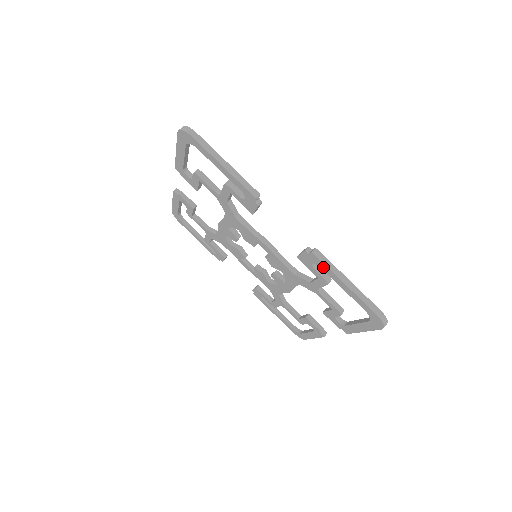
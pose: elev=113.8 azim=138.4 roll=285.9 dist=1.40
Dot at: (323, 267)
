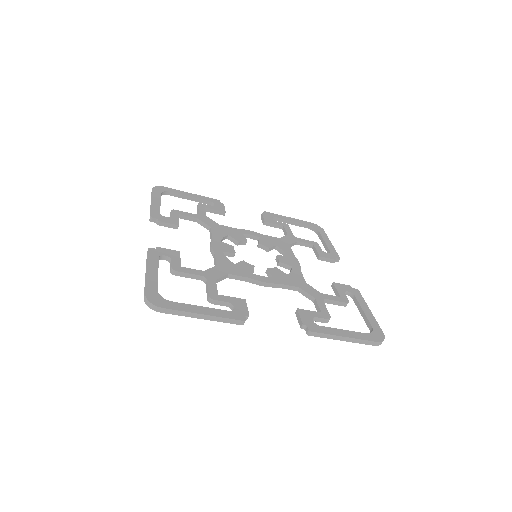
Dot at: occluded
